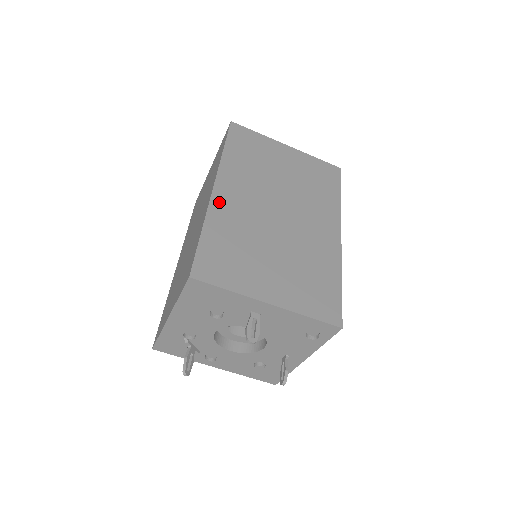
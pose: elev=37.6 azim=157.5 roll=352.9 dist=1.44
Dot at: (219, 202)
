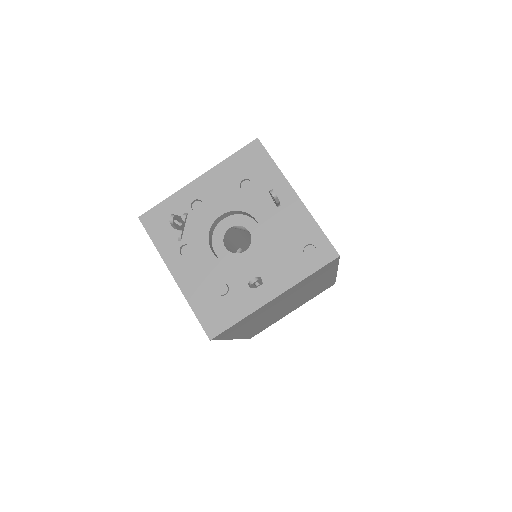
Dot at: occluded
